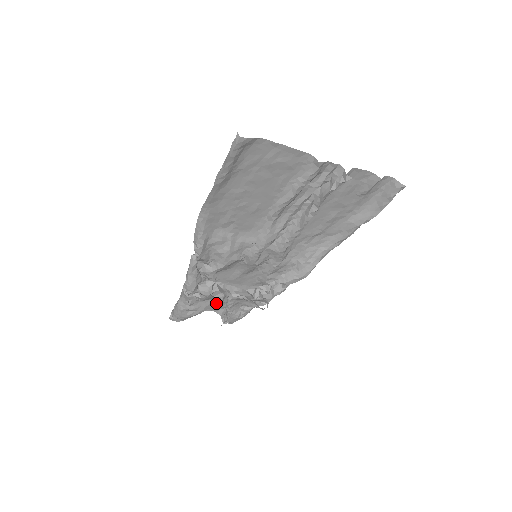
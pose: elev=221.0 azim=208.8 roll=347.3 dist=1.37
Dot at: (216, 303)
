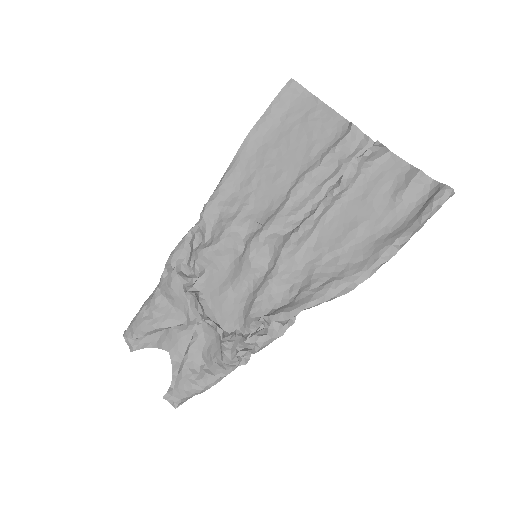
Dot at: (181, 334)
